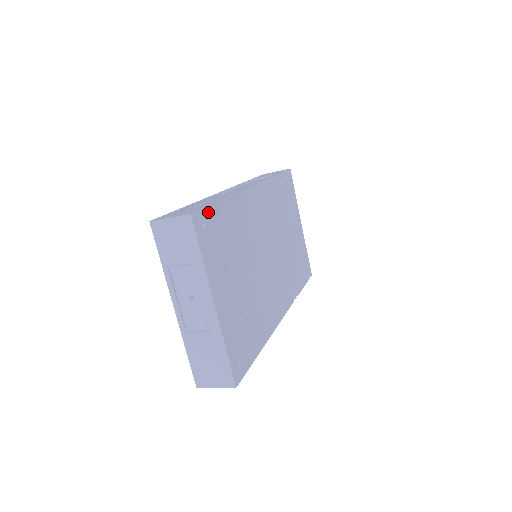
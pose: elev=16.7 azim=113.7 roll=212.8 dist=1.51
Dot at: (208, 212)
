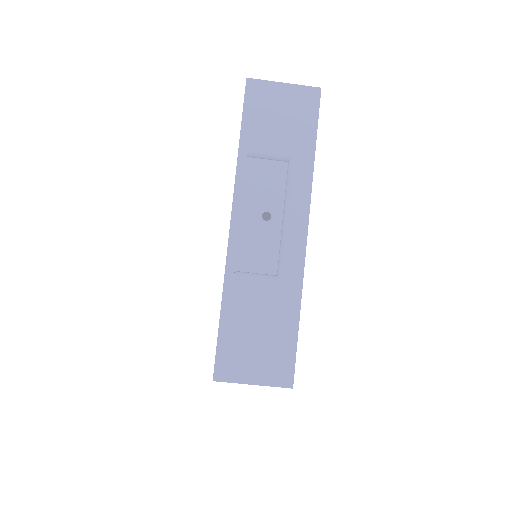
Dot at: occluded
